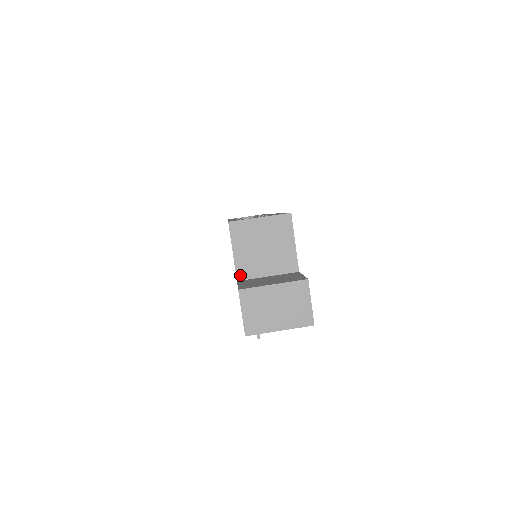
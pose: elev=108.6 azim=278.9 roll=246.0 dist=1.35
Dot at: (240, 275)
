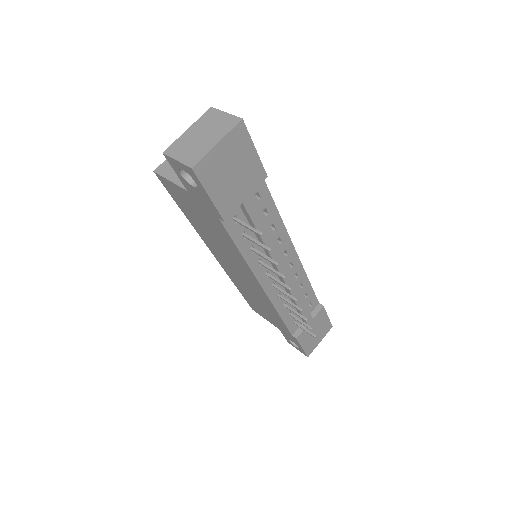
Dot at: occluded
